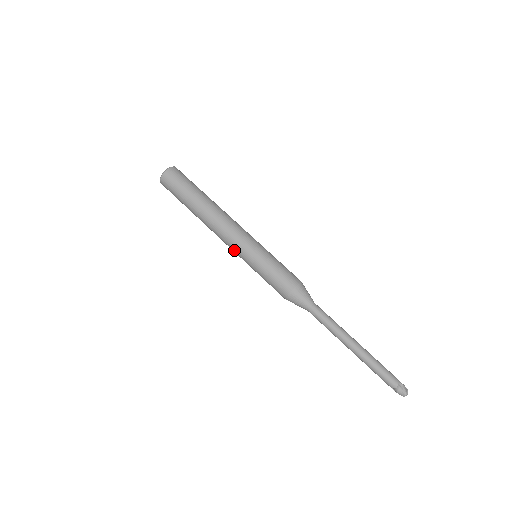
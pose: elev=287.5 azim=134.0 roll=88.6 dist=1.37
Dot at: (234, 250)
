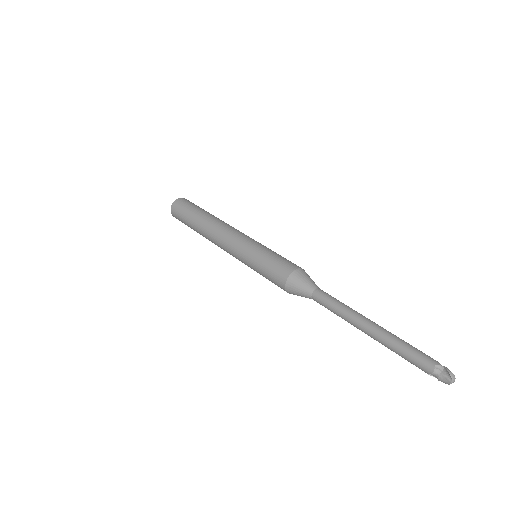
Dot at: (234, 256)
